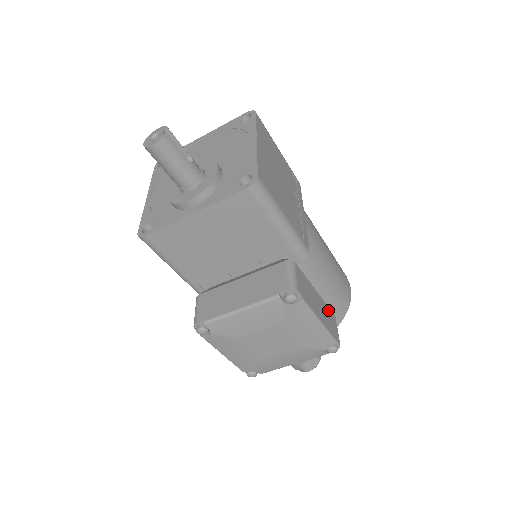
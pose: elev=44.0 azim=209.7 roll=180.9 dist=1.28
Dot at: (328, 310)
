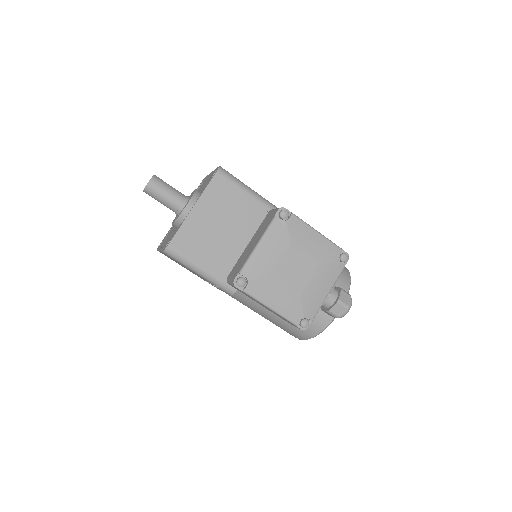
Dot at: occluded
